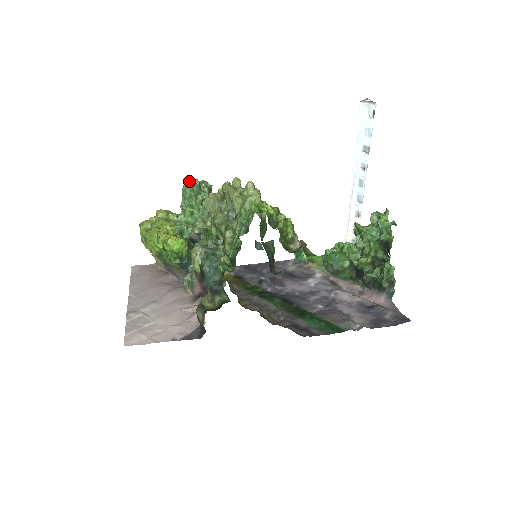
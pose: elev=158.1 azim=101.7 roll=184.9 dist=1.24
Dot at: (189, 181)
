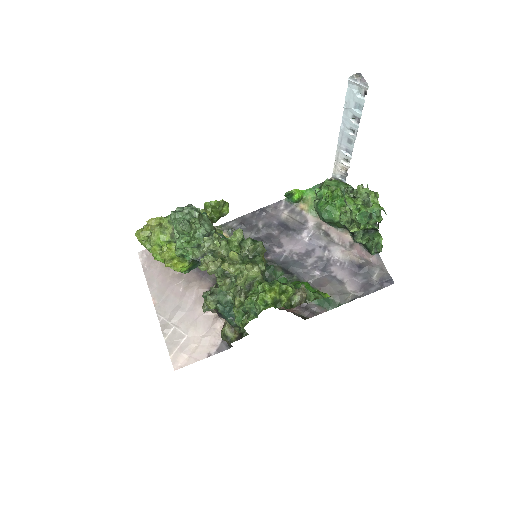
Dot at: (176, 213)
